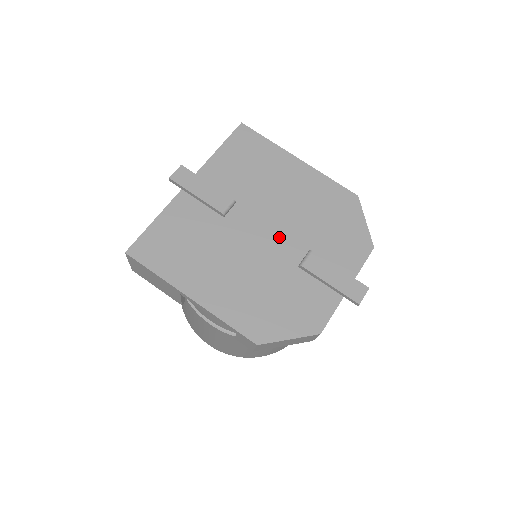
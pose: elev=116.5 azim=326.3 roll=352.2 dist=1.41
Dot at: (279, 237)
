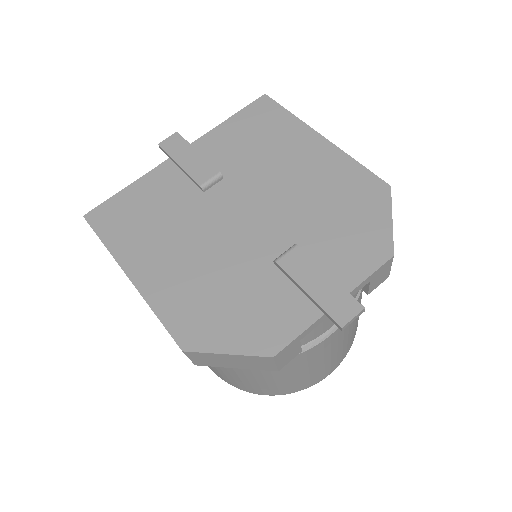
Dot at: (262, 223)
